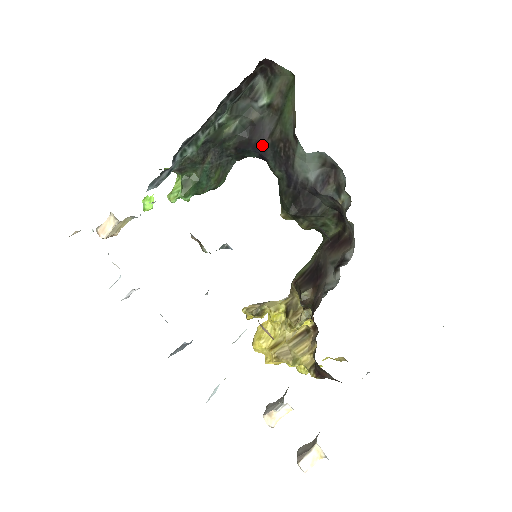
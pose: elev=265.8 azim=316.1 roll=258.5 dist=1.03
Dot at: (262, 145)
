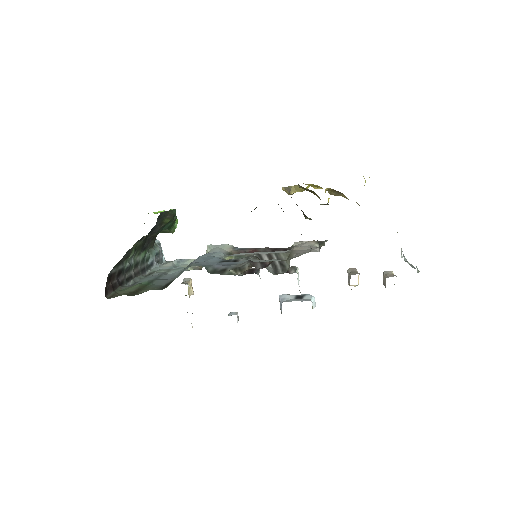
Dot at: occluded
